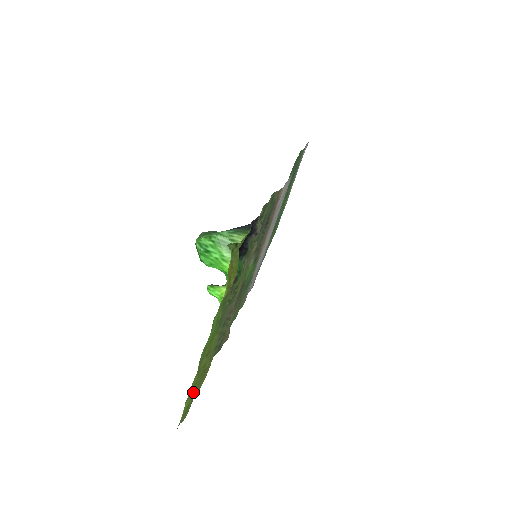
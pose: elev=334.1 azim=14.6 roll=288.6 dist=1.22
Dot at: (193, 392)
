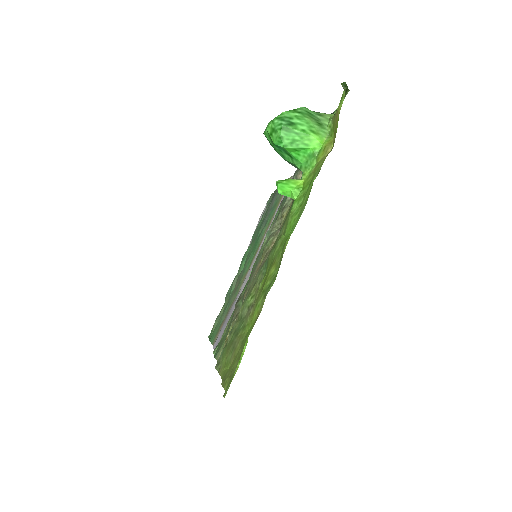
Dot at: (244, 342)
